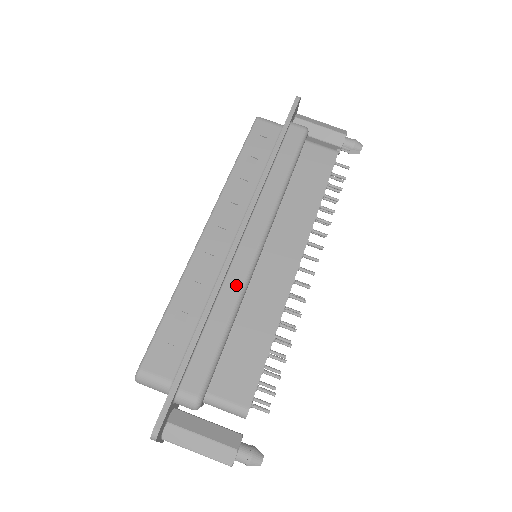
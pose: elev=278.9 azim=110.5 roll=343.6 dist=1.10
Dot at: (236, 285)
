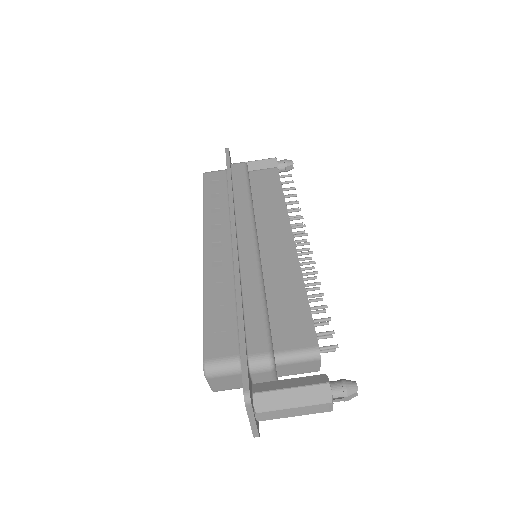
Dot at: (251, 268)
